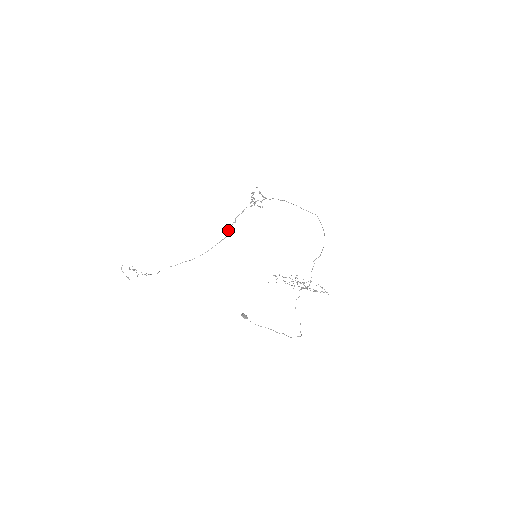
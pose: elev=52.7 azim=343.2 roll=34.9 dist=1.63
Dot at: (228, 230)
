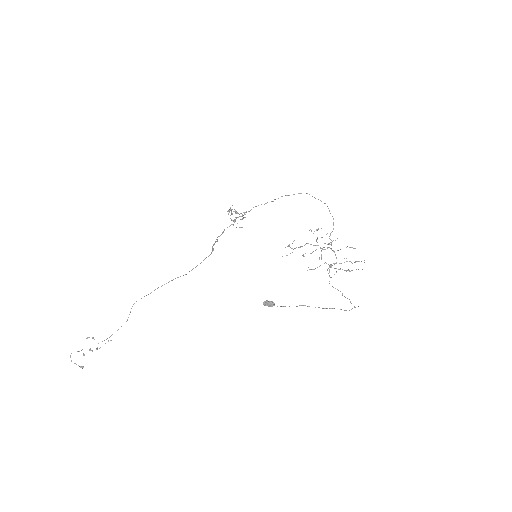
Dot at: occluded
